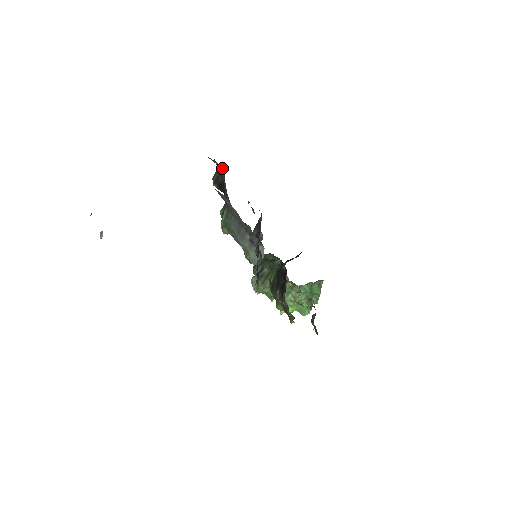
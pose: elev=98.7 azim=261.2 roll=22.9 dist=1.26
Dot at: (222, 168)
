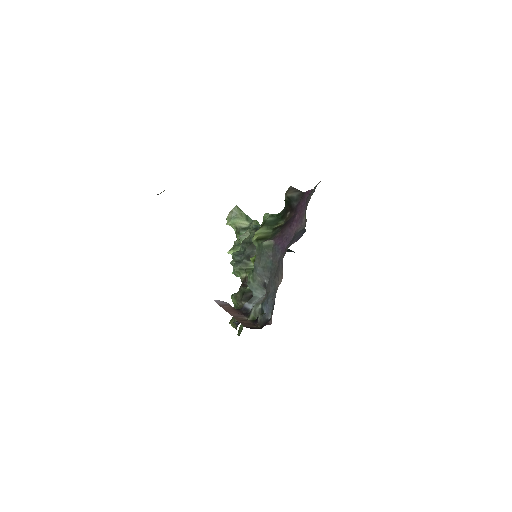
Dot at: (305, 222)
